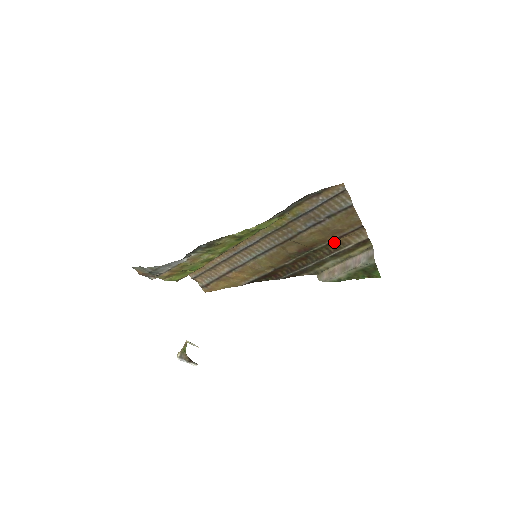
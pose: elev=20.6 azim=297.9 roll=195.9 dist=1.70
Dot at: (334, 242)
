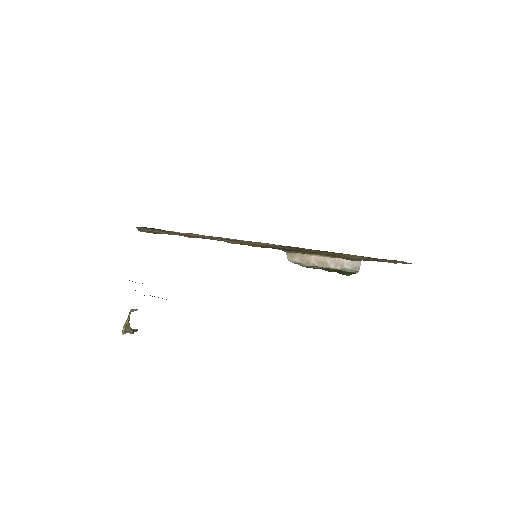
Dot at: occluded
